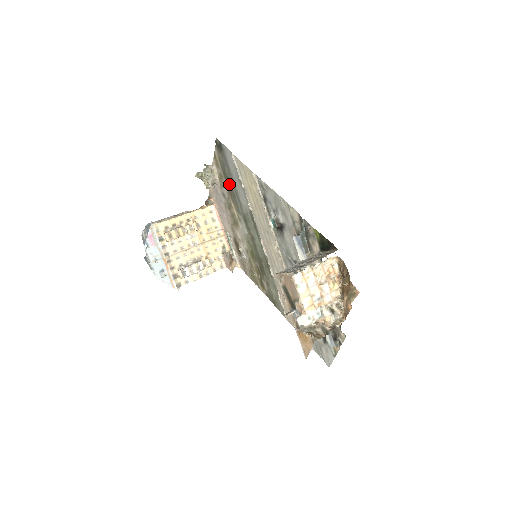
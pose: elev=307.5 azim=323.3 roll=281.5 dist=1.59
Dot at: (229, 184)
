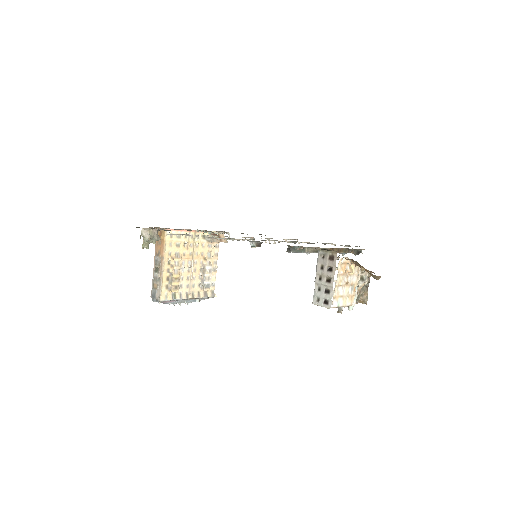
Dot at: occluded
